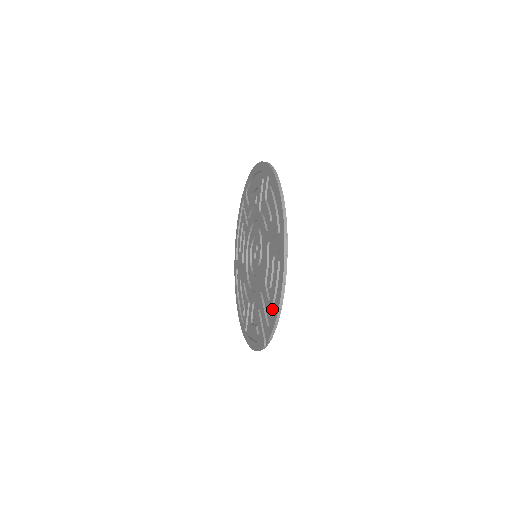
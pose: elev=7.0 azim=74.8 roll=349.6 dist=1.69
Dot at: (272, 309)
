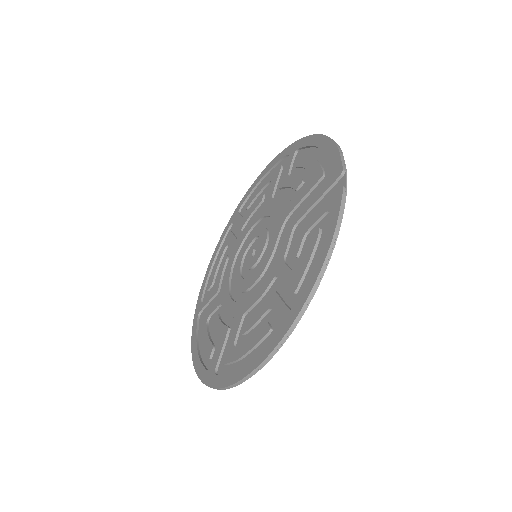
Dot at: (322, 167)
